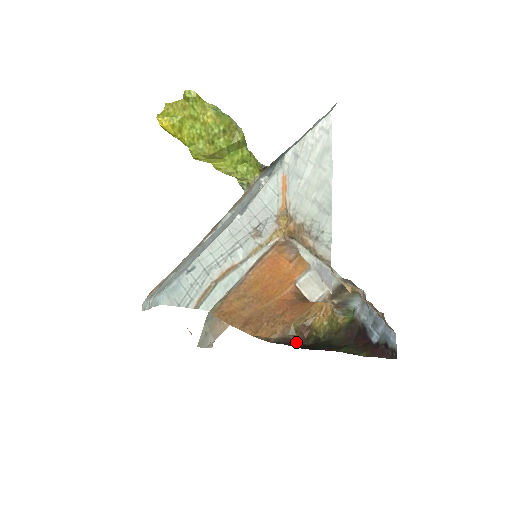
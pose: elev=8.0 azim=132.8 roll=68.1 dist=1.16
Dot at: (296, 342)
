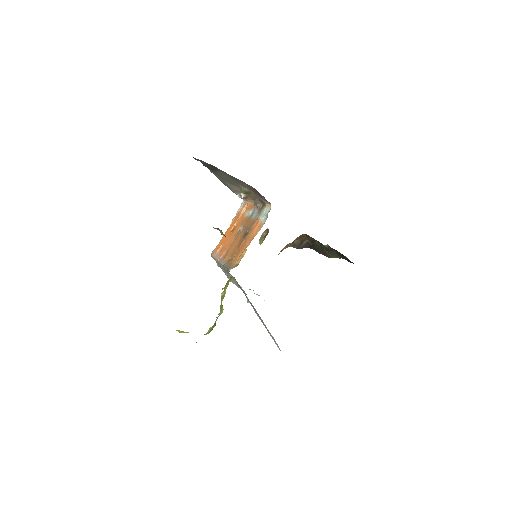
Dot at: (302, 242)
